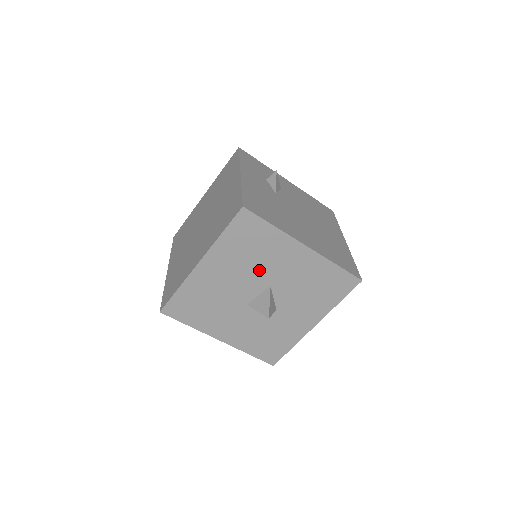
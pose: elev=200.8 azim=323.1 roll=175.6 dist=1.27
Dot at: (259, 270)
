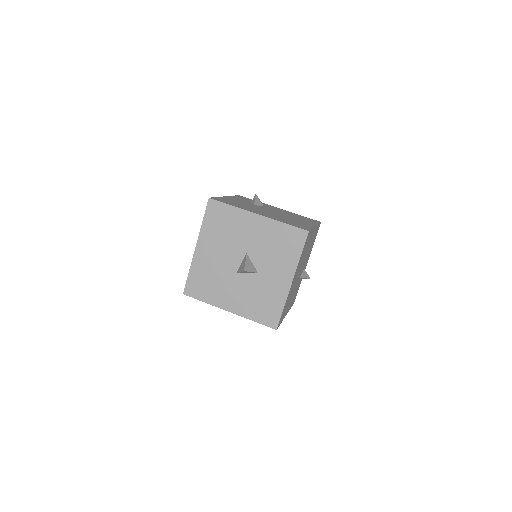
Dot at: (234, 242)
